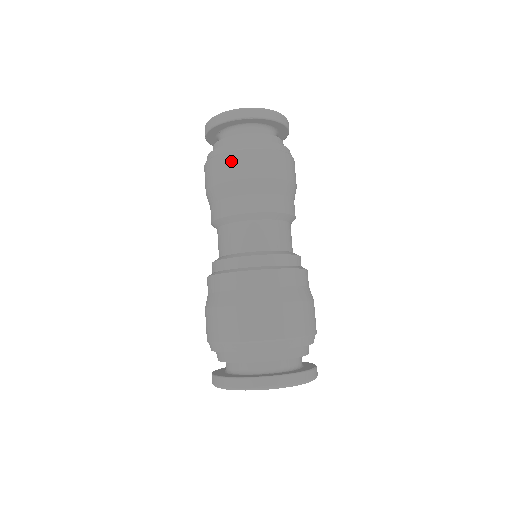
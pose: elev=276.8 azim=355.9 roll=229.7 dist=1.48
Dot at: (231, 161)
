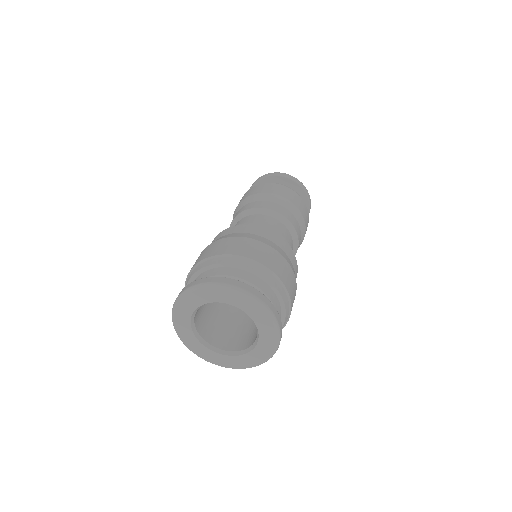
Dot at: (286, 190)
